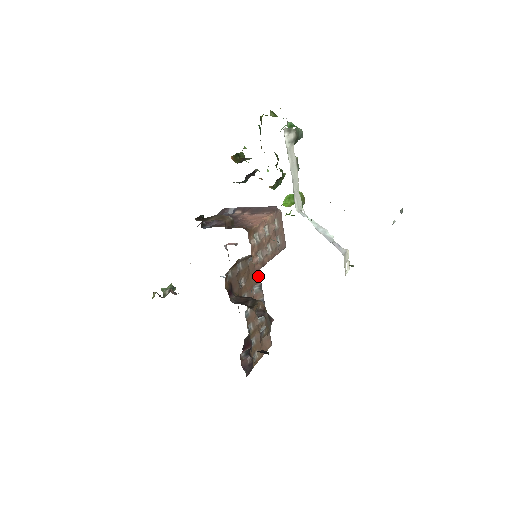
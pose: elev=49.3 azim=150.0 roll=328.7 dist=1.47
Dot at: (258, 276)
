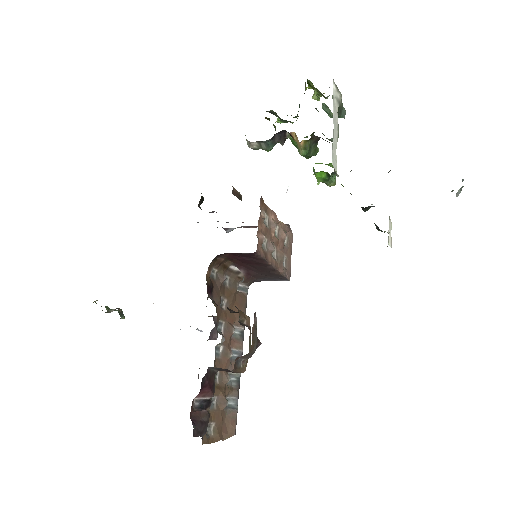
Dot at: occluded
